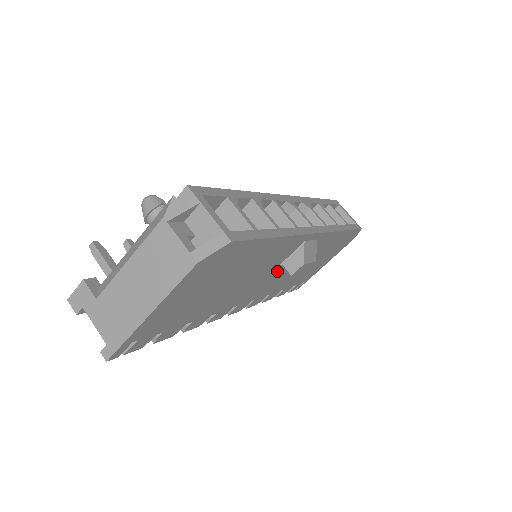
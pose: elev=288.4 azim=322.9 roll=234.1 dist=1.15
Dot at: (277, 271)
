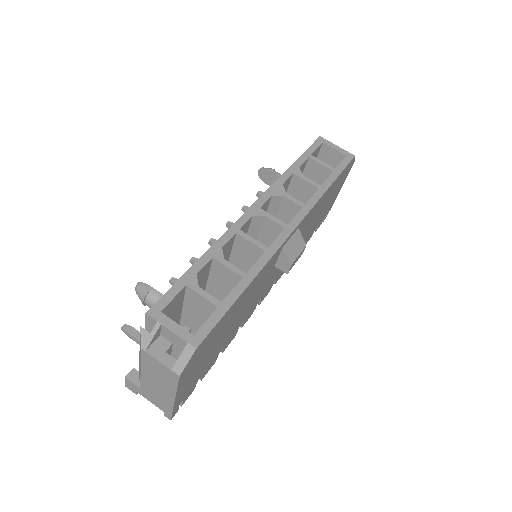
Dot at: occluded
